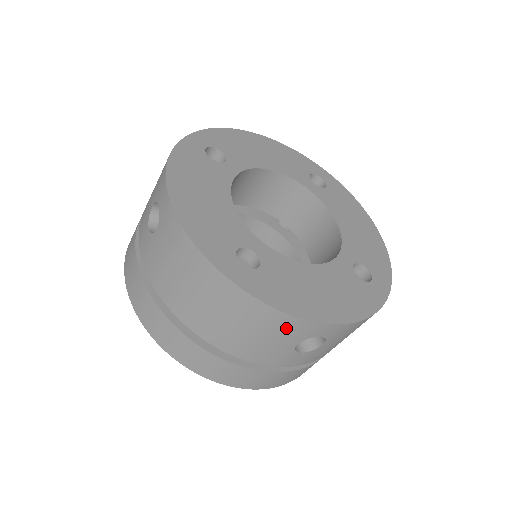
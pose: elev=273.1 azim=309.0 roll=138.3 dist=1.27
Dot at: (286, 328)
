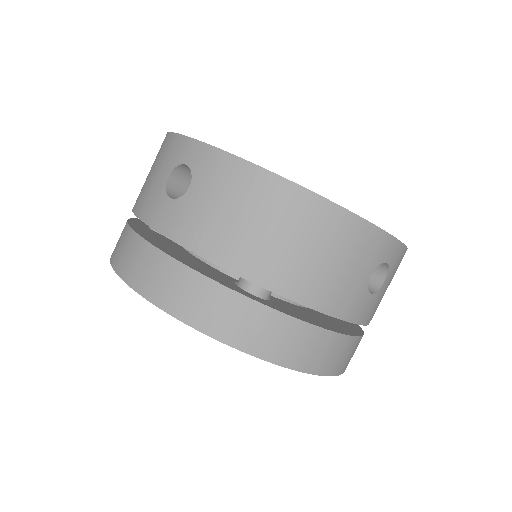
Dot at: (366, 246)
